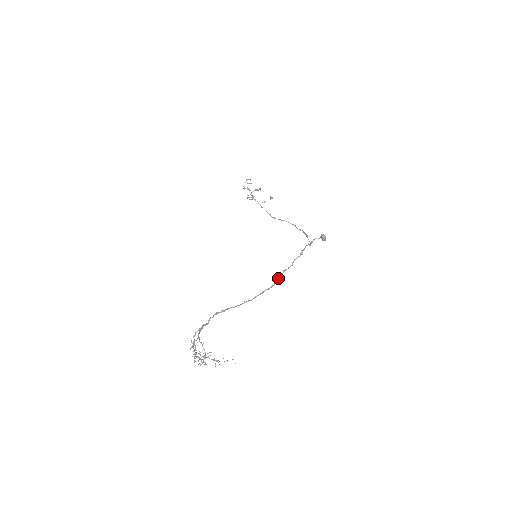
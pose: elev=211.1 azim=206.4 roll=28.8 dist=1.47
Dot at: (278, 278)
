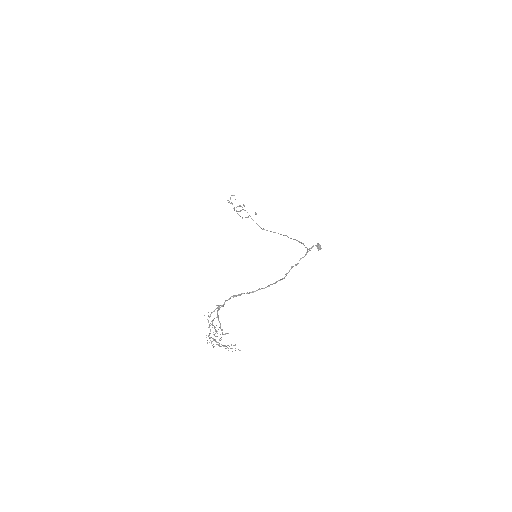
Dot at: occluded
